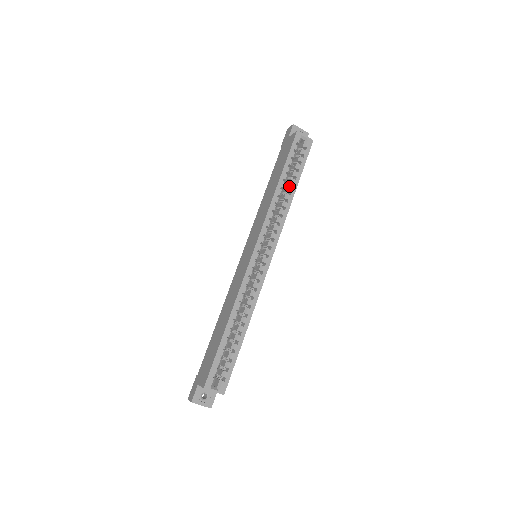
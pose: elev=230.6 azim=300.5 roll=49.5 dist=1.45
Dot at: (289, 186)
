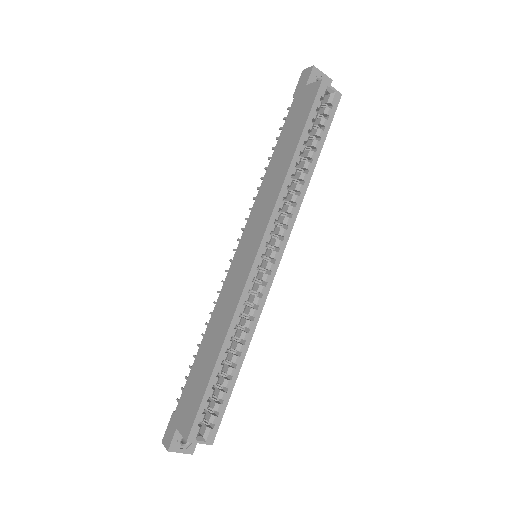
Dot at: (306, 161)
